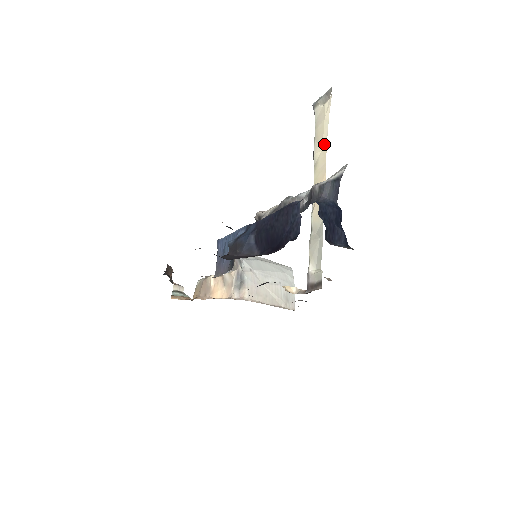
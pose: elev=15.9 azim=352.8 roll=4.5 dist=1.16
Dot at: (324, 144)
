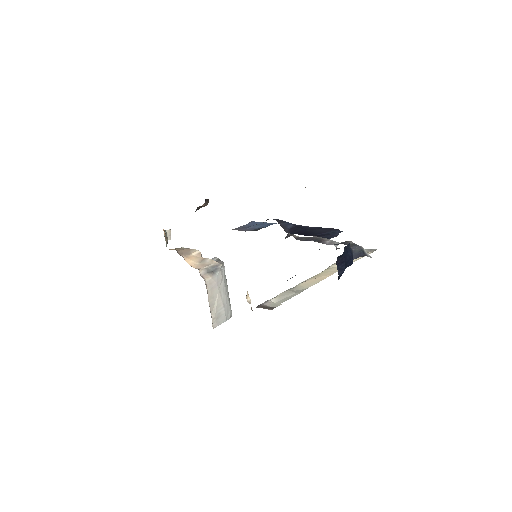
Dot at: occluded
